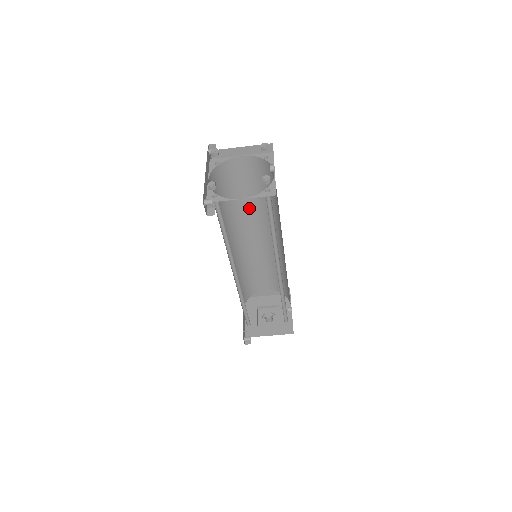
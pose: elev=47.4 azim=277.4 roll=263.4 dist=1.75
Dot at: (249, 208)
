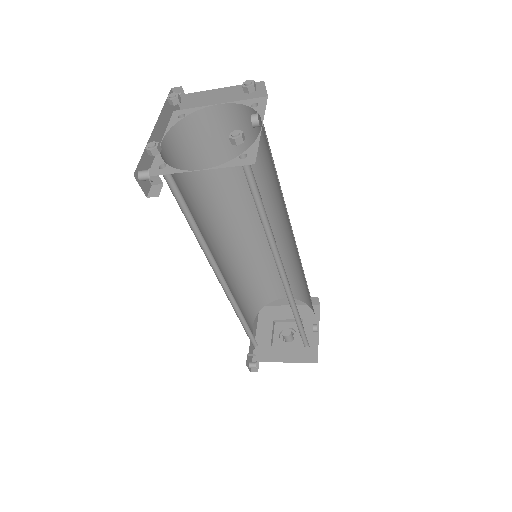
Dot at: (245, 186)
